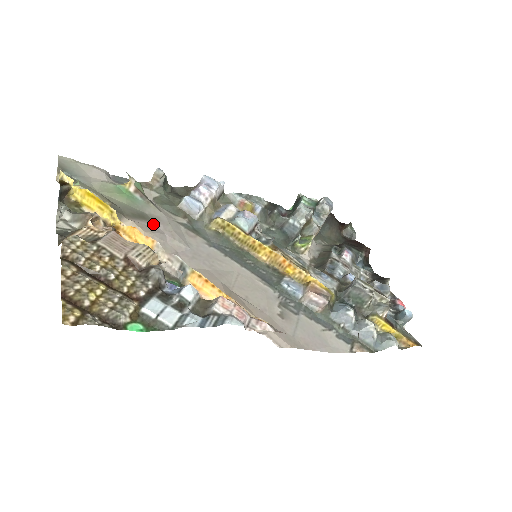
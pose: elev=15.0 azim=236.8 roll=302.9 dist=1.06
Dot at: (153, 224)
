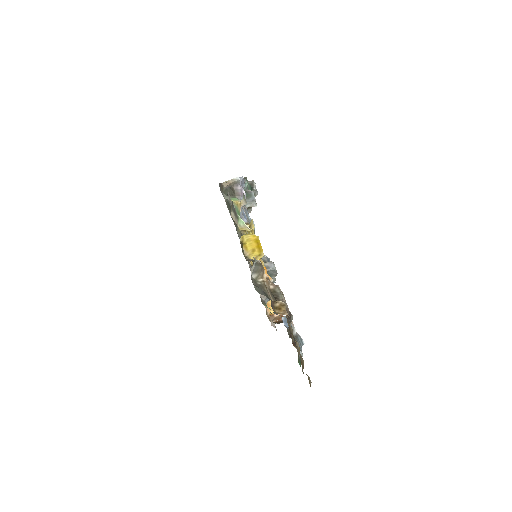
Dot at: occluded
